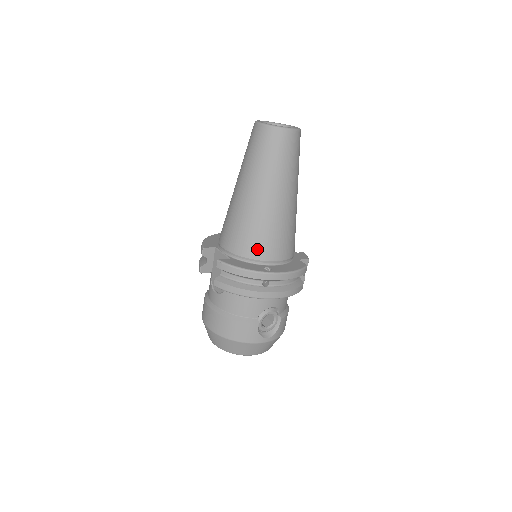
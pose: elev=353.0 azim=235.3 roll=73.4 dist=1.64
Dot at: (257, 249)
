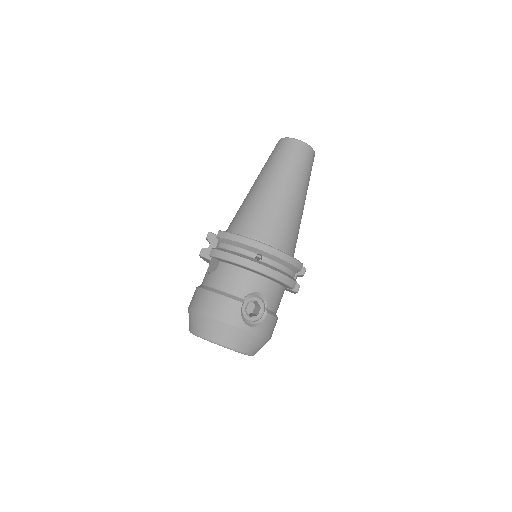
Dot at: (258, 229)
